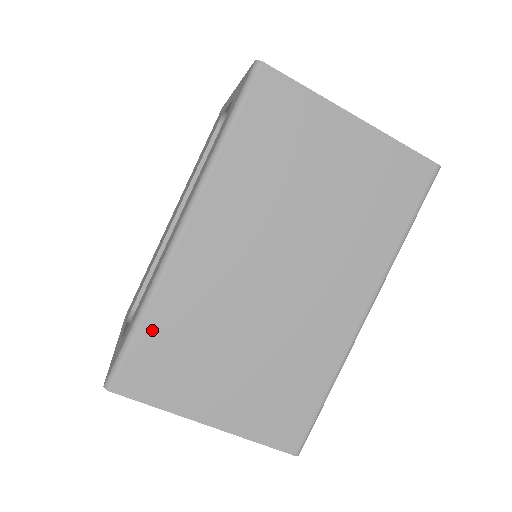
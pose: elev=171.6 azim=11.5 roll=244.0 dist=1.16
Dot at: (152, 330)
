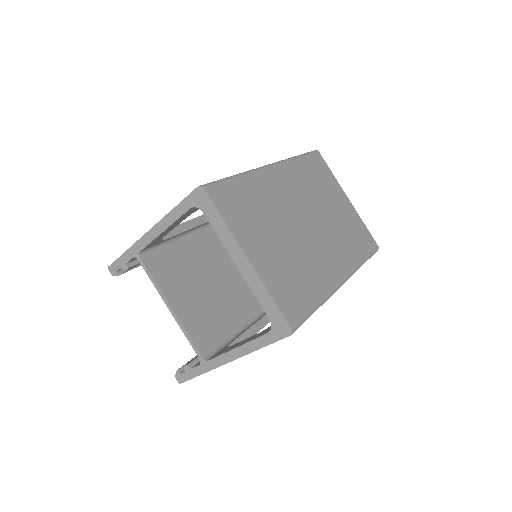
Dot at: (240, 185)
